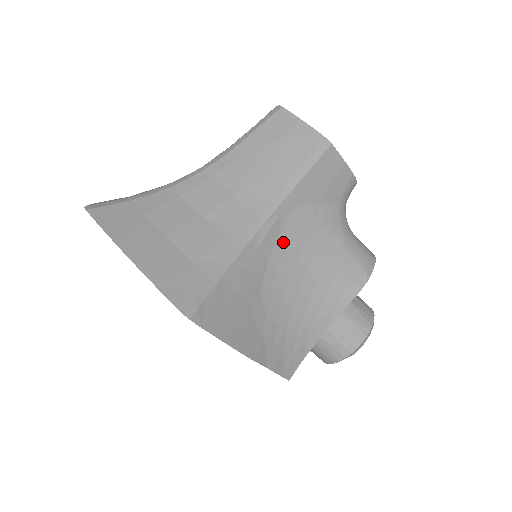
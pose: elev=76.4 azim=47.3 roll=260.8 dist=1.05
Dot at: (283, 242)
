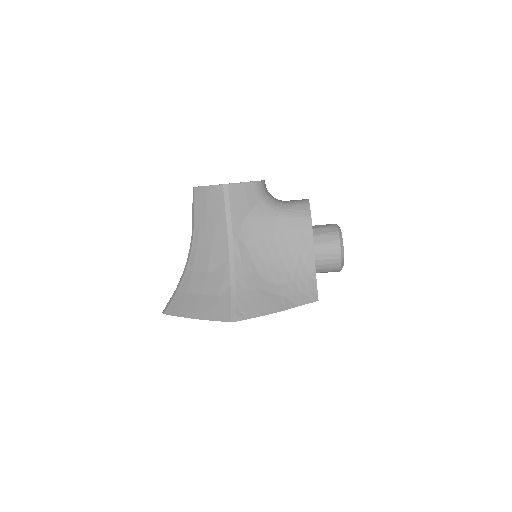
Dot at: (251, 246)
